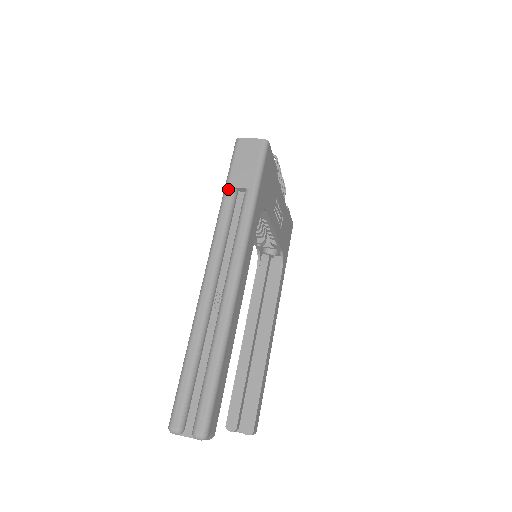
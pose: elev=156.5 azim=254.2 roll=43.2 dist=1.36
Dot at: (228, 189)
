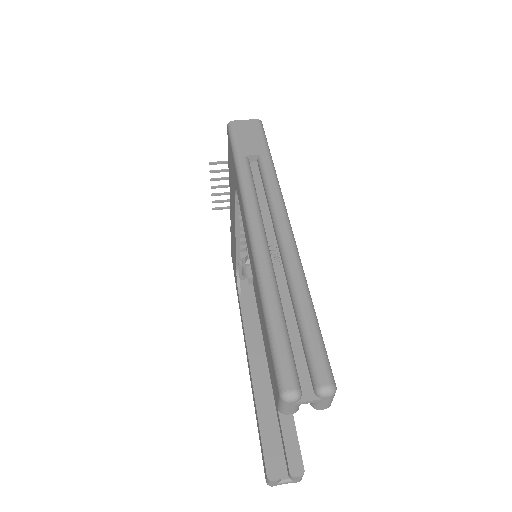
Dot at: (240, 157)
